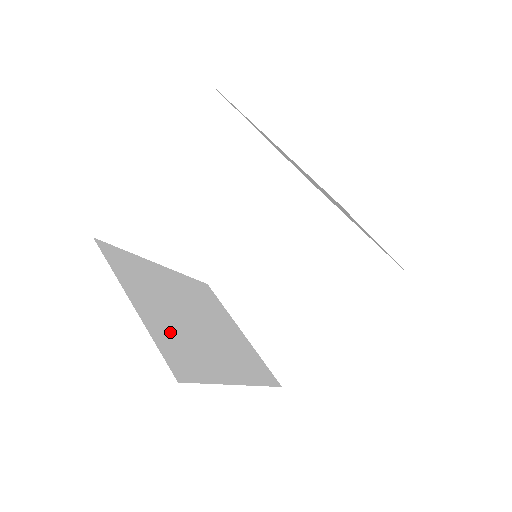
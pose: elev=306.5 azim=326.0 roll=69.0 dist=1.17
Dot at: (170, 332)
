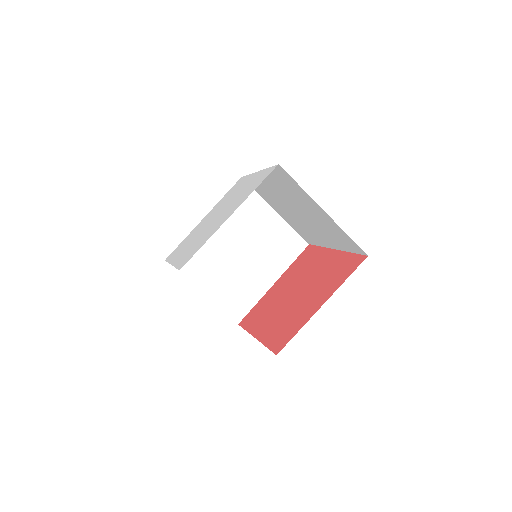
Dot at: occluded
